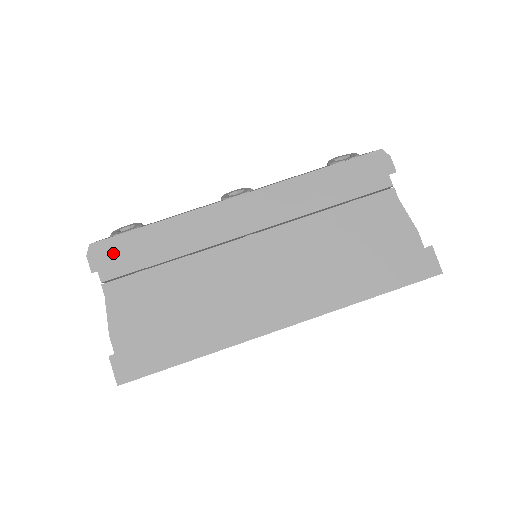
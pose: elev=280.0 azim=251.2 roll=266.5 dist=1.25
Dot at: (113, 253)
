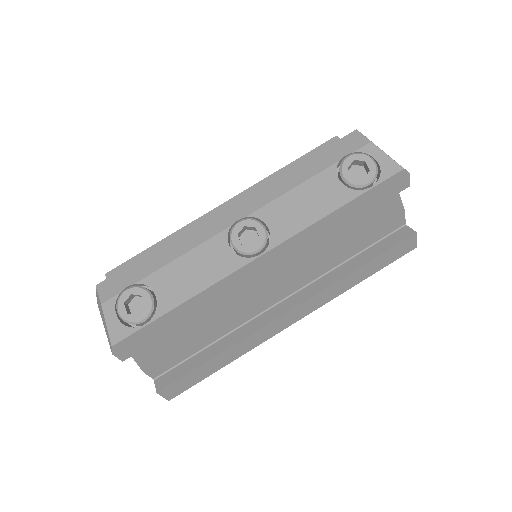
Dot at: (140, 342)
